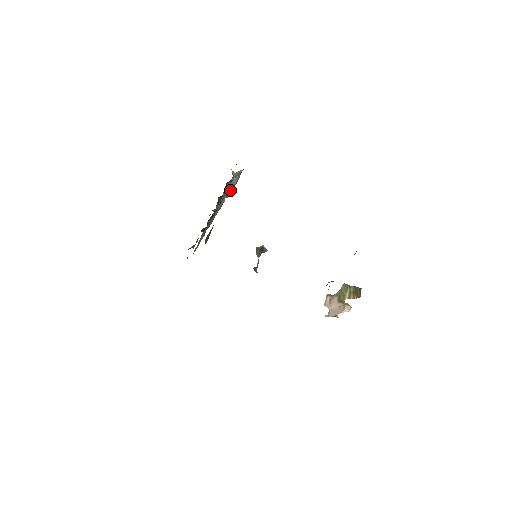
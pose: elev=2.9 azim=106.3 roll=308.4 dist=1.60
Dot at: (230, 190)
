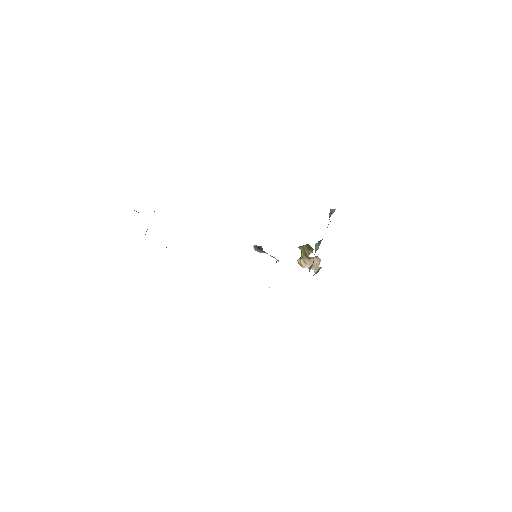
Dot at: occluded
